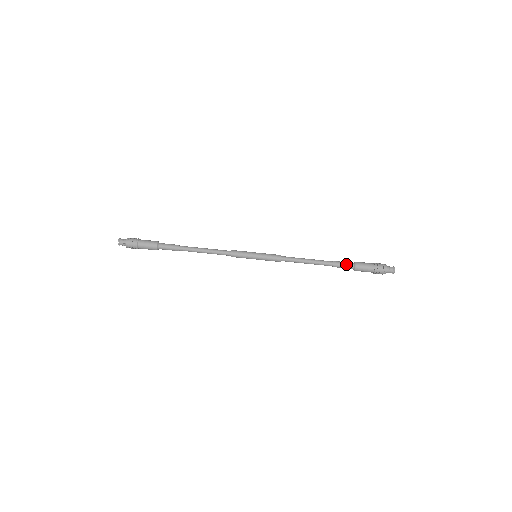
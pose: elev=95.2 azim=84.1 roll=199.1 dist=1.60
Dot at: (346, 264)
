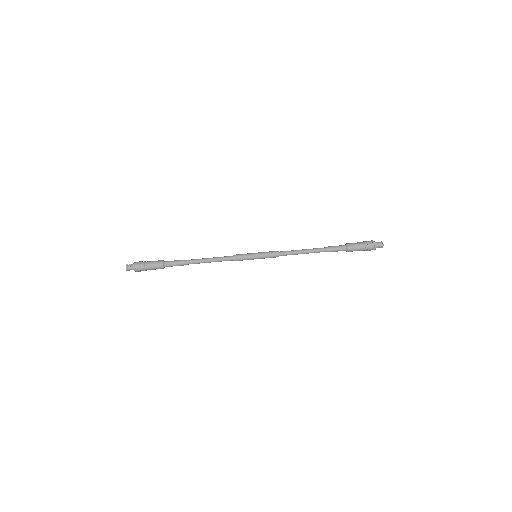
Dot at: (339, 246)
